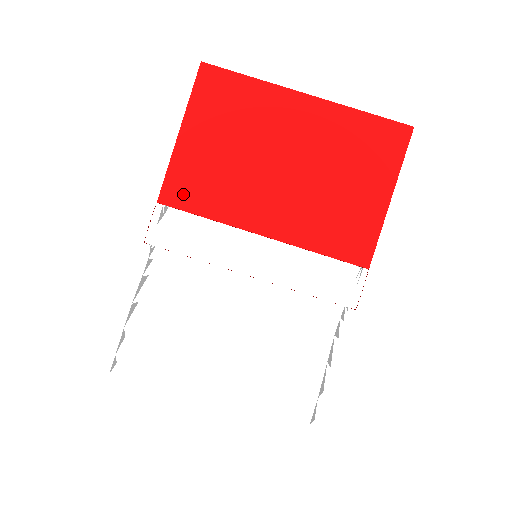
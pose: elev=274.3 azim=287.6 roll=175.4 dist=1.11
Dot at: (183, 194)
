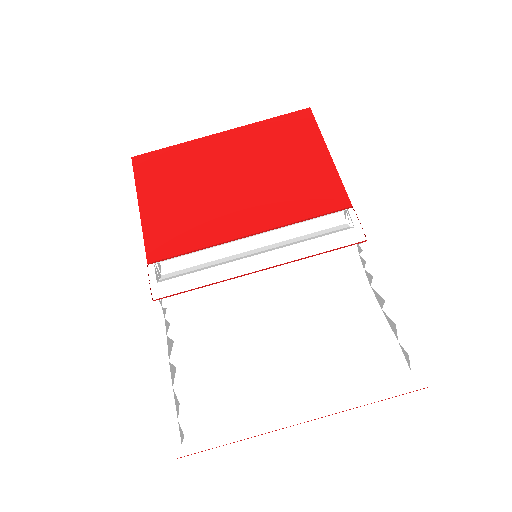
Dot at: (166, 245)
